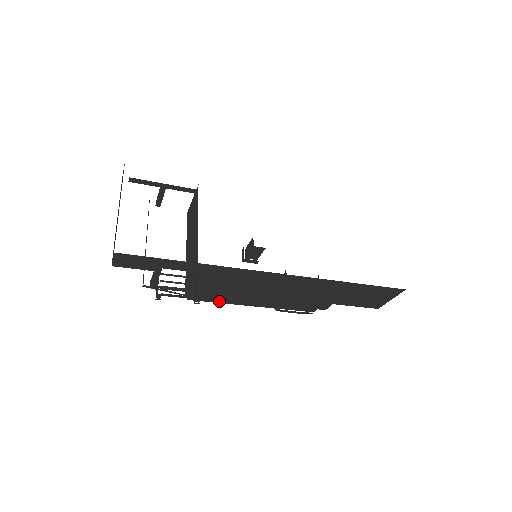
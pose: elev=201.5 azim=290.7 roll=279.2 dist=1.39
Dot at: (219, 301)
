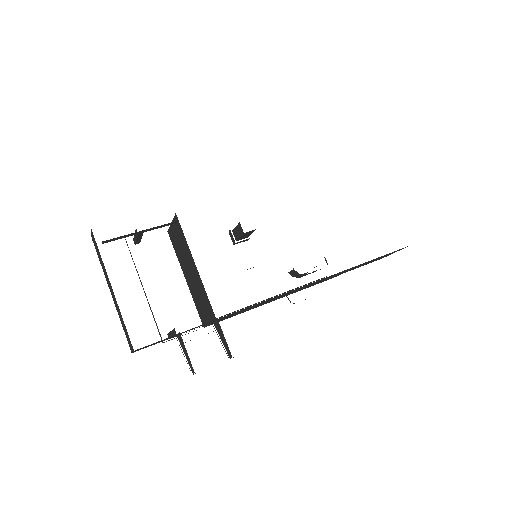
Dot at: occluded
